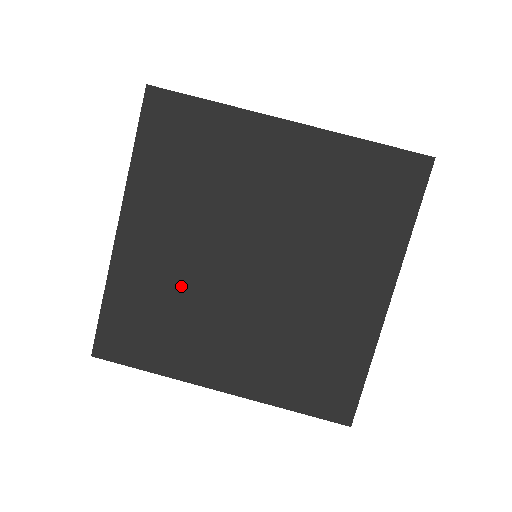
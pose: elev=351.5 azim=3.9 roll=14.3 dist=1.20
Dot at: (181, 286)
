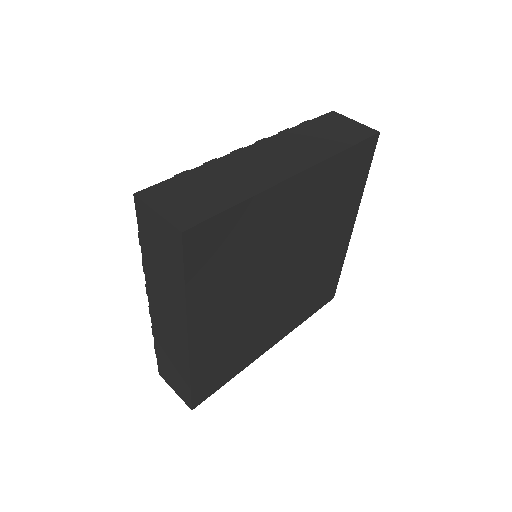
Dot at: (241, 327)
